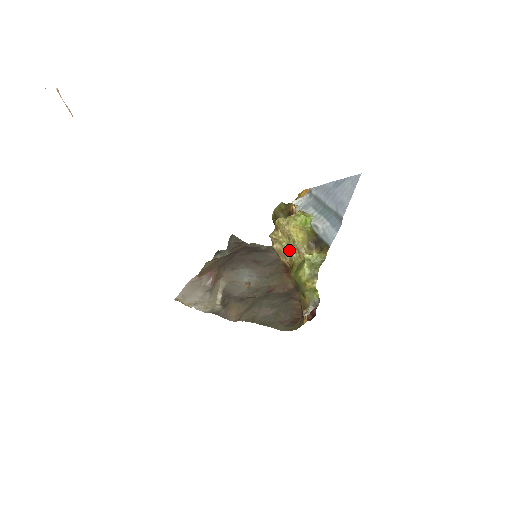
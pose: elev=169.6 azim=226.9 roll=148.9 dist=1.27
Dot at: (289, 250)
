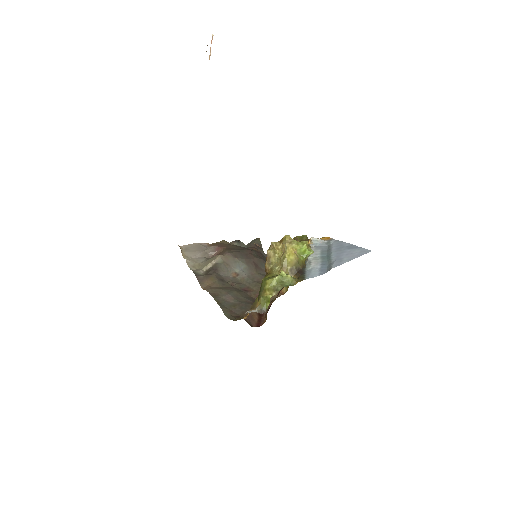
Dot at: (276, 262)
